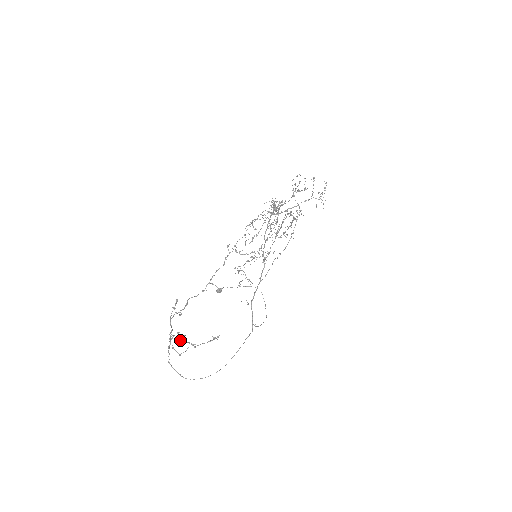
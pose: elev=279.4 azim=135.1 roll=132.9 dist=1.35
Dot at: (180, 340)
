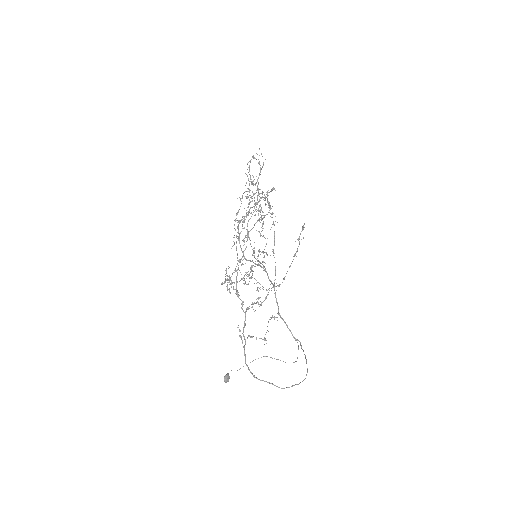
Dot at: (258, 304)
